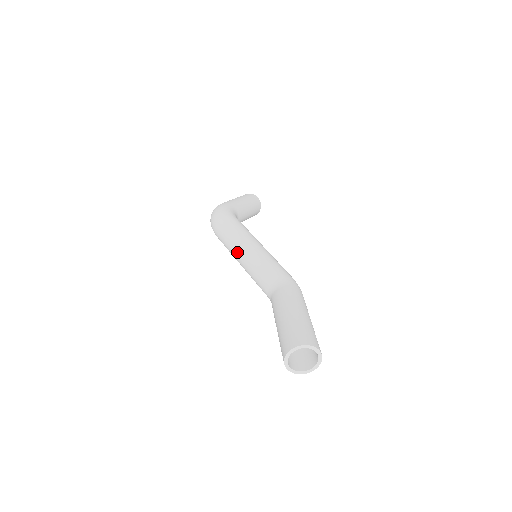
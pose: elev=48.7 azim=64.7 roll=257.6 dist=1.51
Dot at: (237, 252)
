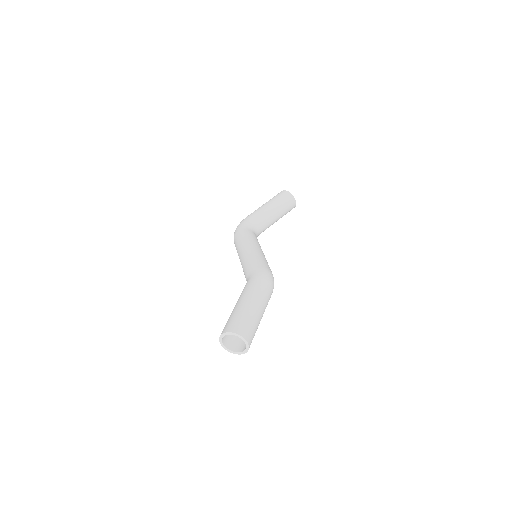
Dot at: occluded
